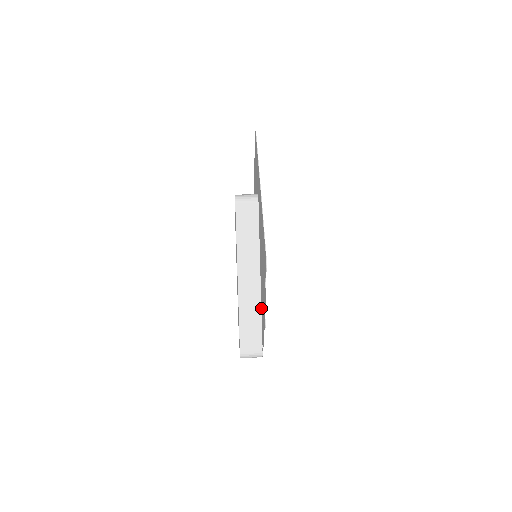
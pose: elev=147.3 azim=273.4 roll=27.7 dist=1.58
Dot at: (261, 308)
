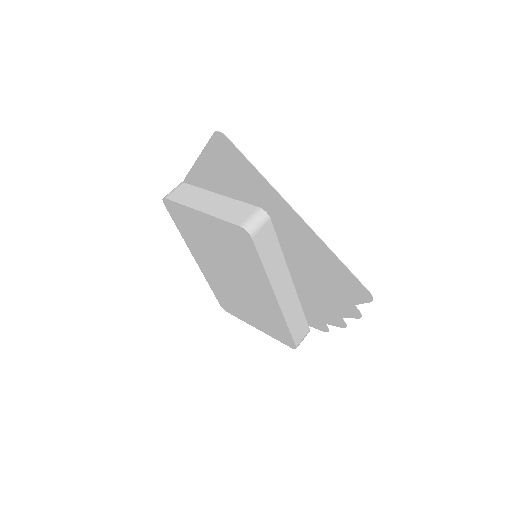
Dot at: (301, 303)
